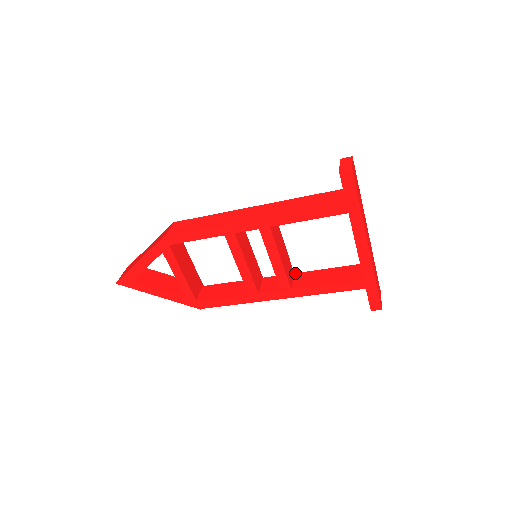
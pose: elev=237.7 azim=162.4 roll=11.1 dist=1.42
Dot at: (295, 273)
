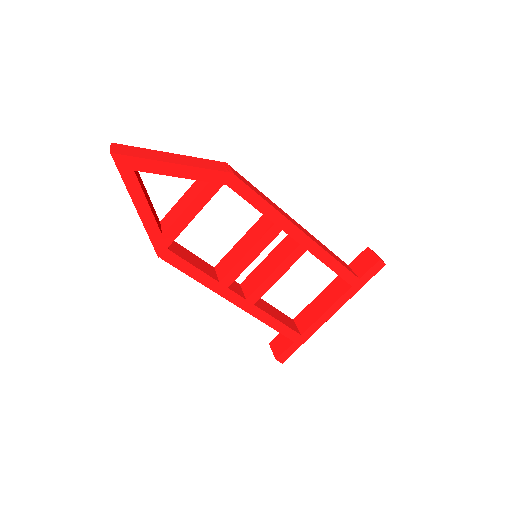
Dot at: occluded
